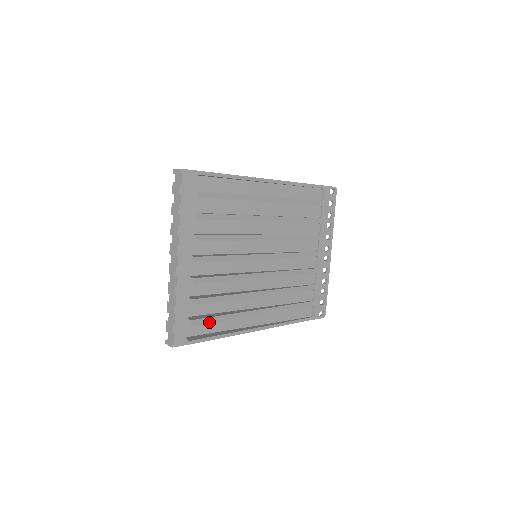
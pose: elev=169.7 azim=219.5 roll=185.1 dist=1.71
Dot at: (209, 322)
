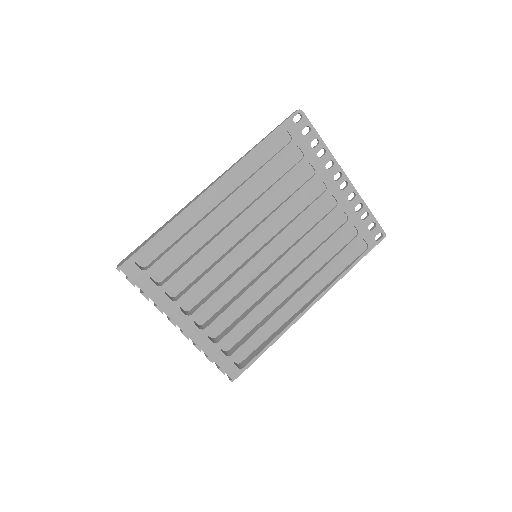
Dot at: (250, 343)
